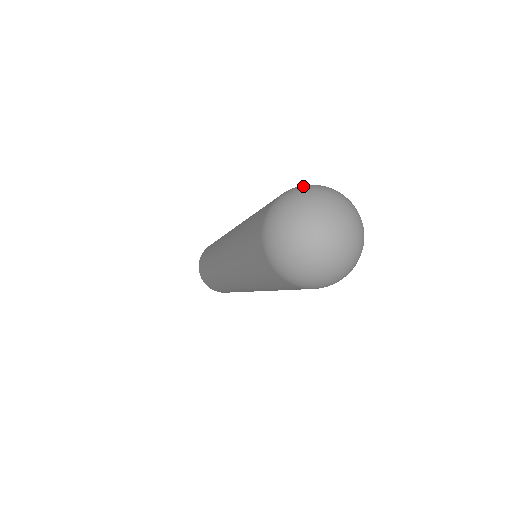
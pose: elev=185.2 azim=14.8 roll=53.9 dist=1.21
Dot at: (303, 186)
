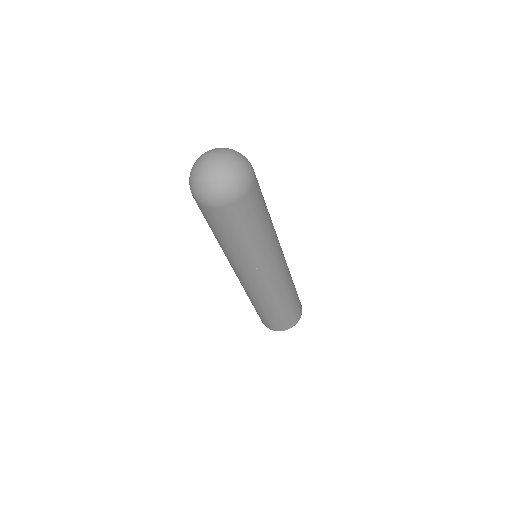
Dot at: occluded
